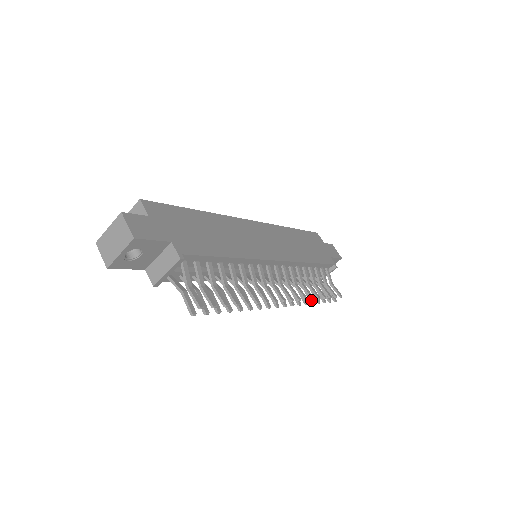
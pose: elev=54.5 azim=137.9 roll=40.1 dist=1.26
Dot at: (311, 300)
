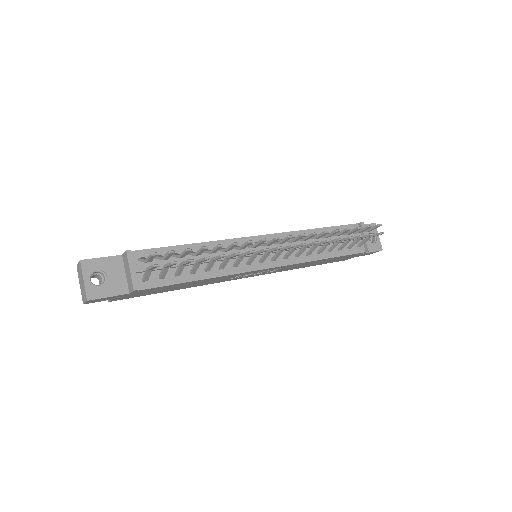
Dot at: (336, 239)
